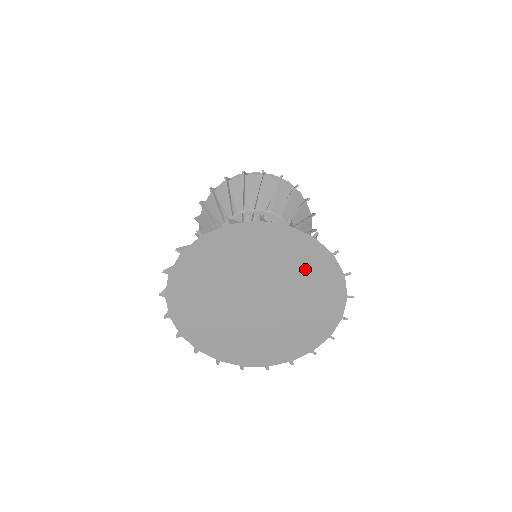
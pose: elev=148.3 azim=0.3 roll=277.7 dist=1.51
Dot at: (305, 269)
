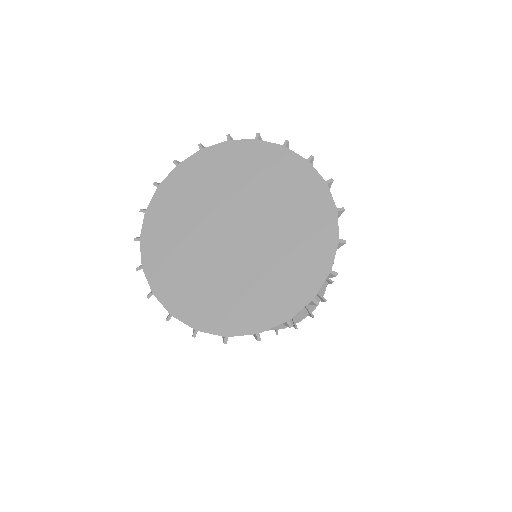
Dot at: (228, 170)
